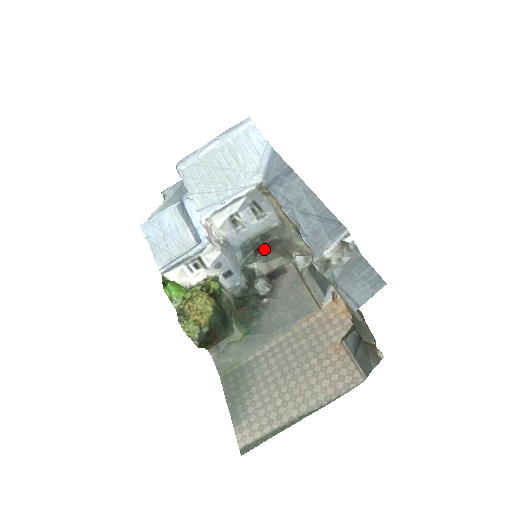
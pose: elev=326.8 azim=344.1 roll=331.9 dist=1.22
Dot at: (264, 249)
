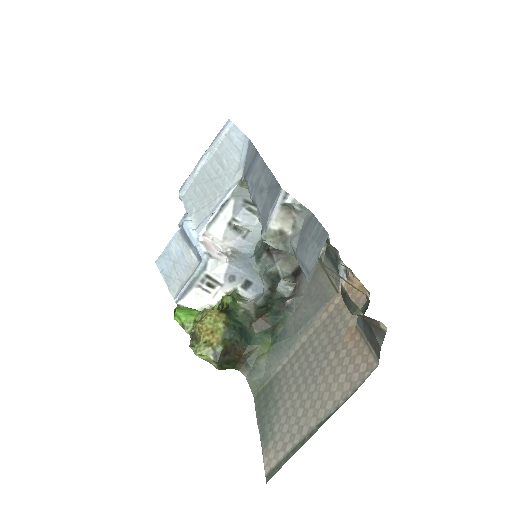
Dot at: occluded
